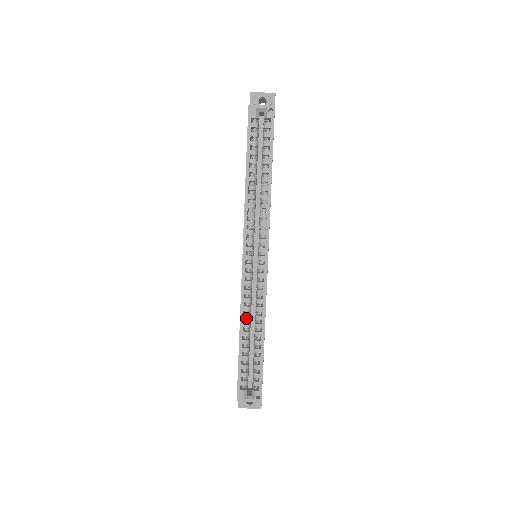
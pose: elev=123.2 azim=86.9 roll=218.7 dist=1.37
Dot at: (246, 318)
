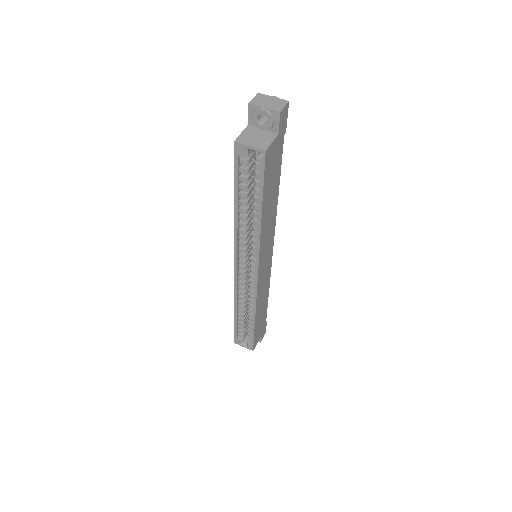
Dot at: (240, 303)
